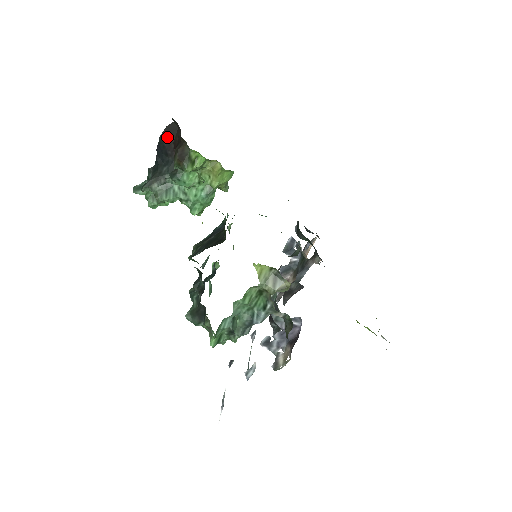
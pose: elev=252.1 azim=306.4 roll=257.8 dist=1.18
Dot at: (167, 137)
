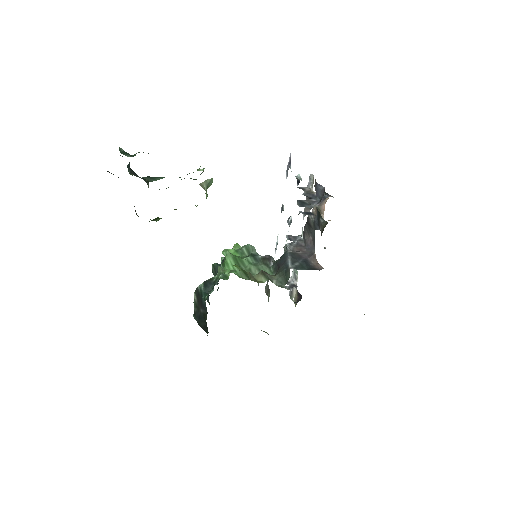
Dot at: occluded
